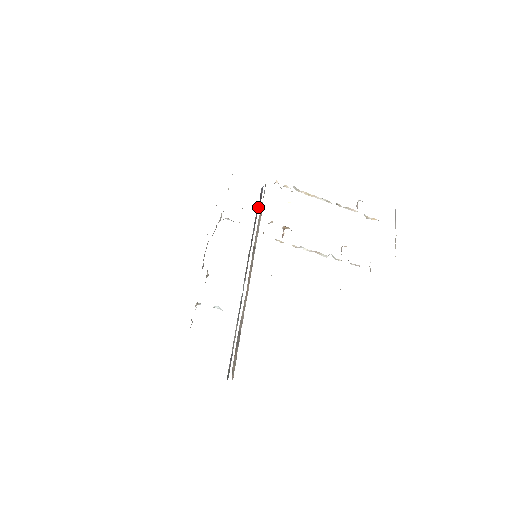
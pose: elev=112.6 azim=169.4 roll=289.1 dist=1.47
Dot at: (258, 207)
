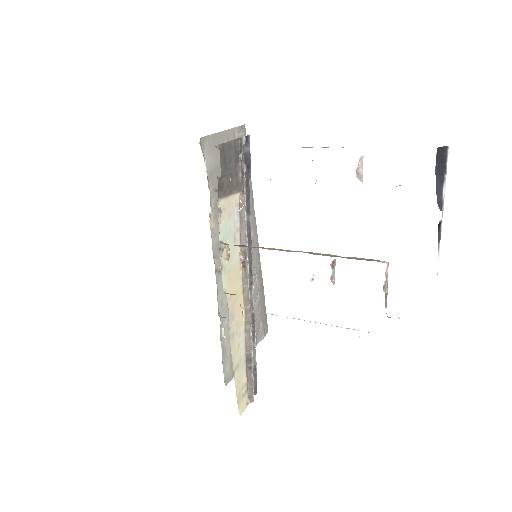
Dot at: (247, 178)
